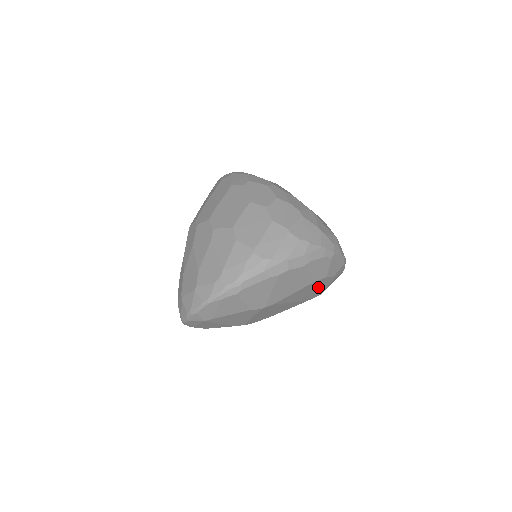
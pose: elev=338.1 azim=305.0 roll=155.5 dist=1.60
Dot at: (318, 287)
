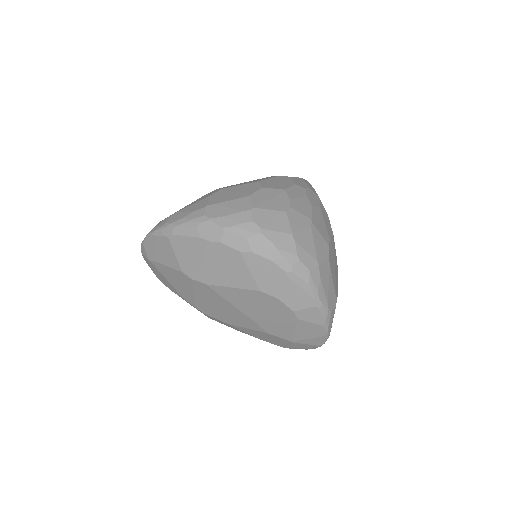
Dot at: (275, 314)
